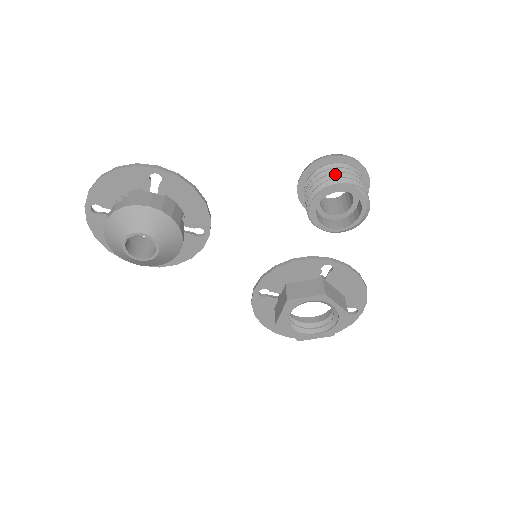
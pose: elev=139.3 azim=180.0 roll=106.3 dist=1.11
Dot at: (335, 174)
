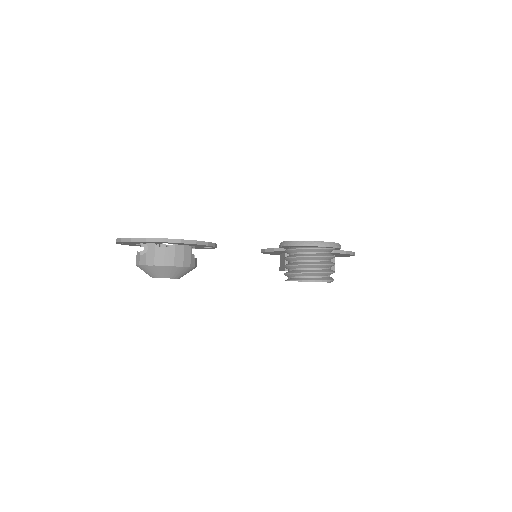
Dot at: (304, 266)
